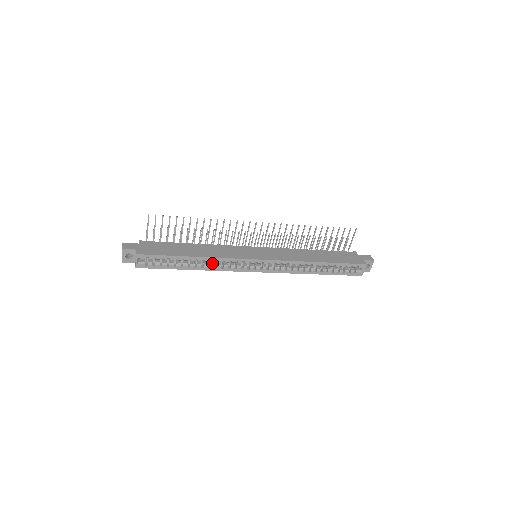
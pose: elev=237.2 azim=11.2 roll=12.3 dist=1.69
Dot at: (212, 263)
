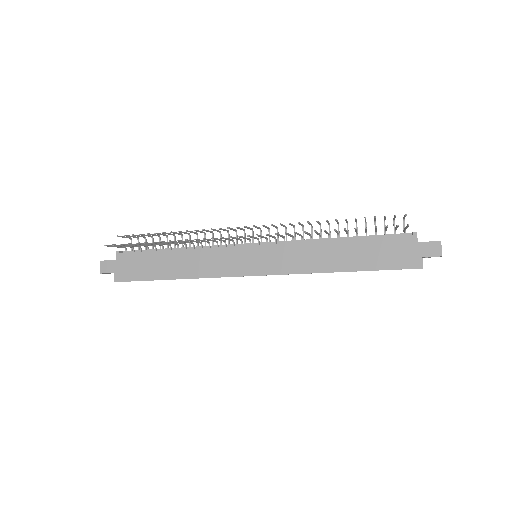
Dot at: occluded
